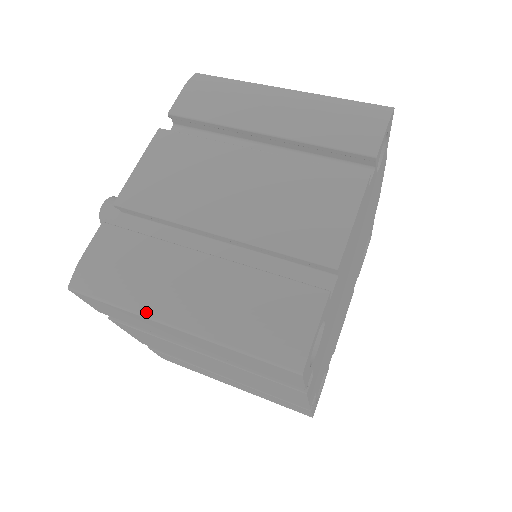
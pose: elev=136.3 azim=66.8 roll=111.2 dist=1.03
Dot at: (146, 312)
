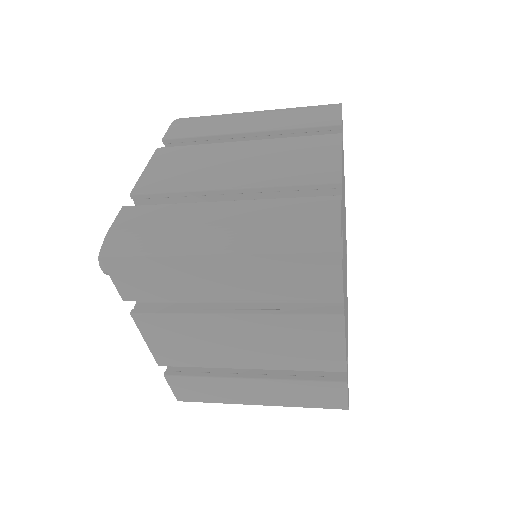
Dot at: (182, 249)
